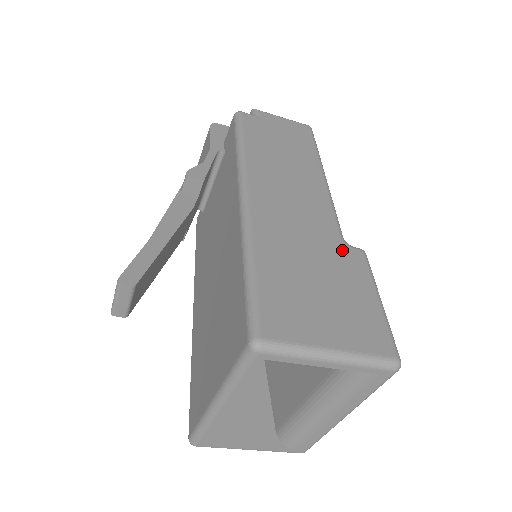
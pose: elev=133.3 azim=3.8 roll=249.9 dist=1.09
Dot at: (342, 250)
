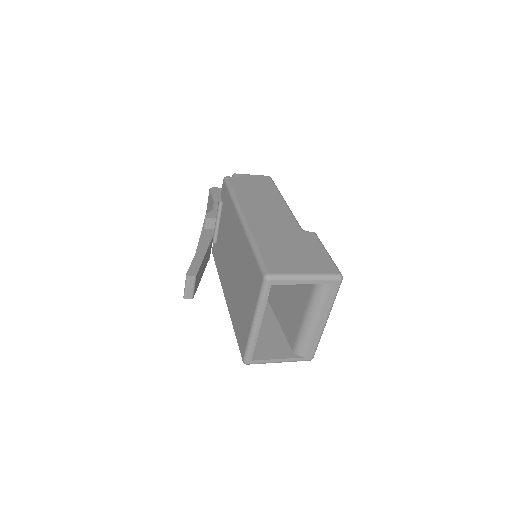
Dot at: (302, 234)
